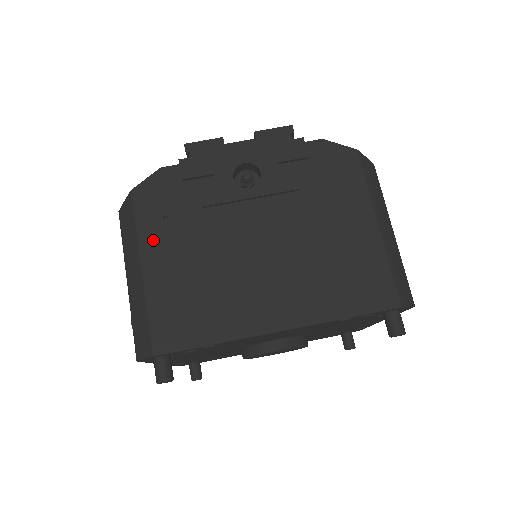
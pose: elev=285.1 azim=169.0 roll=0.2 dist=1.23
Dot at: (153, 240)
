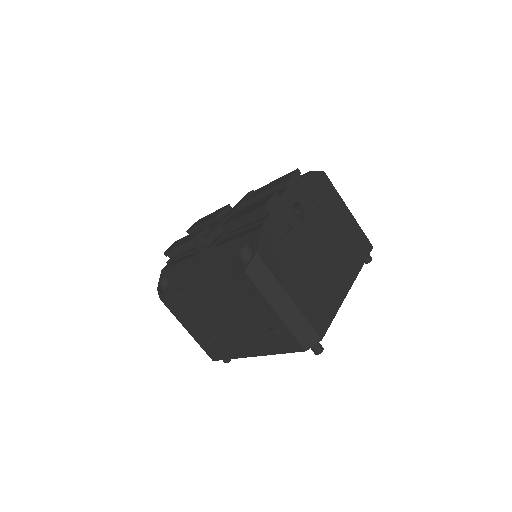
Dot at: (285, 277)
